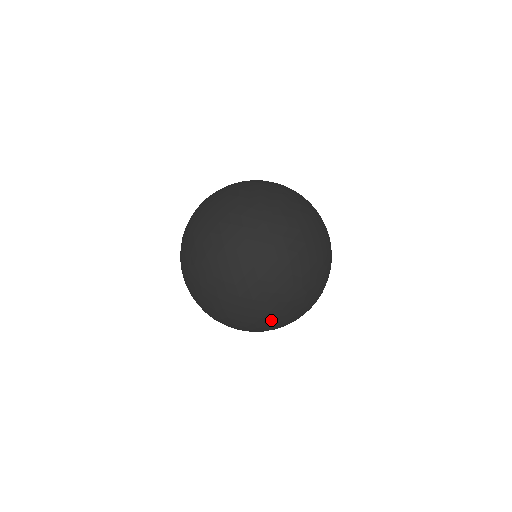
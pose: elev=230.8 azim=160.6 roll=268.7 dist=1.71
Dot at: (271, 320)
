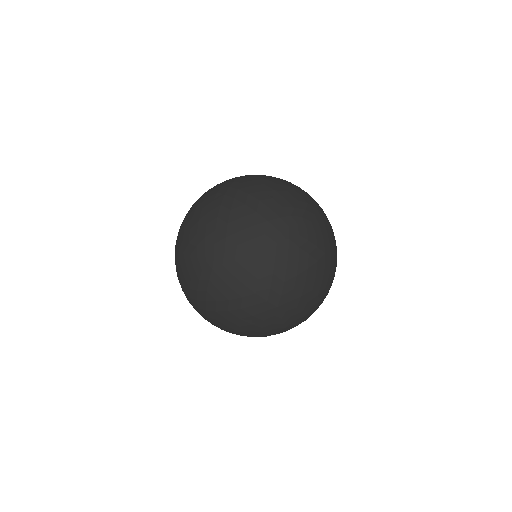
Dot at: (324, 295)
